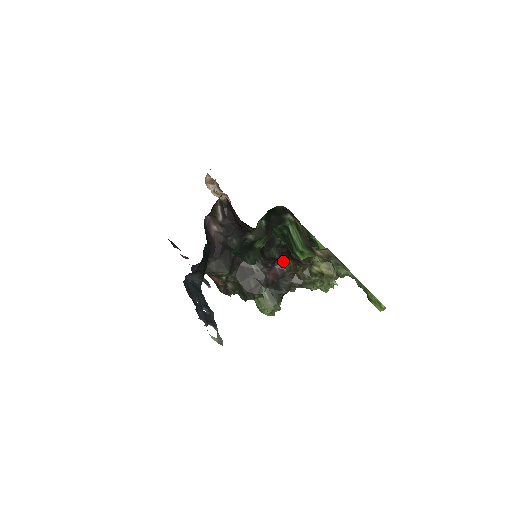
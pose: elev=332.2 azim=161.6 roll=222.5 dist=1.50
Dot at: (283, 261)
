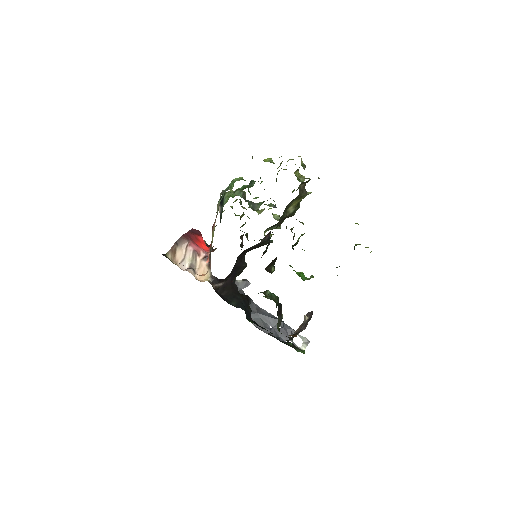
Dot at: occluded
